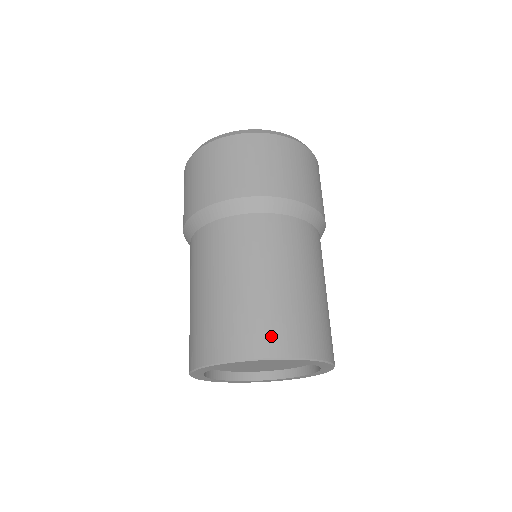
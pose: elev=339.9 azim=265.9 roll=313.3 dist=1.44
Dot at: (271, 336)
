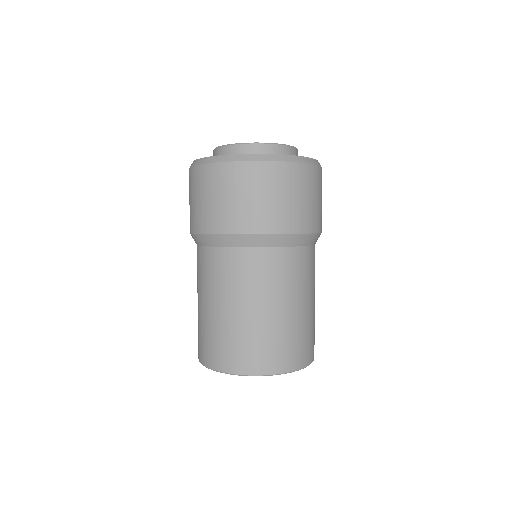
Dot at: (263, 358)
